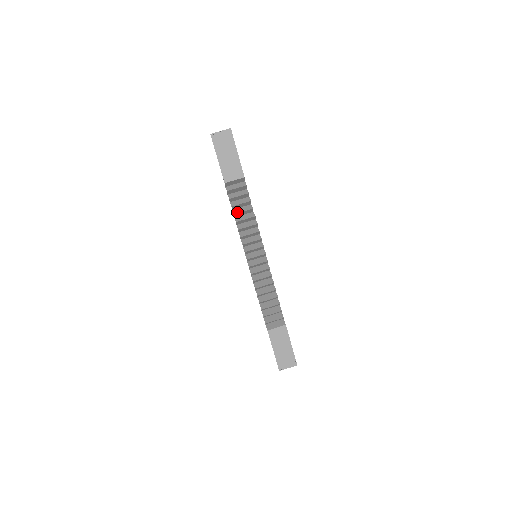
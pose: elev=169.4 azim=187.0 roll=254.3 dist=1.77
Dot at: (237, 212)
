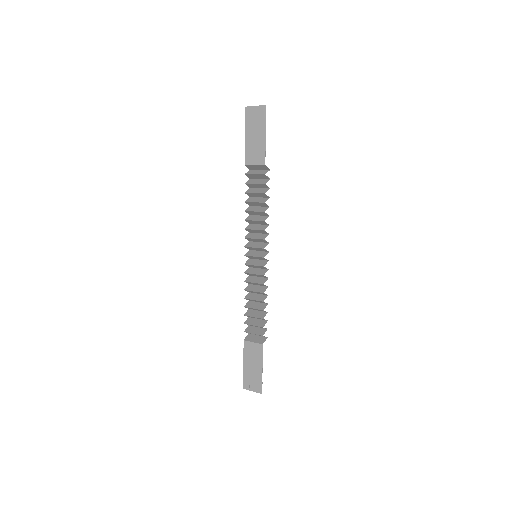
Dot at: (249, 201)
